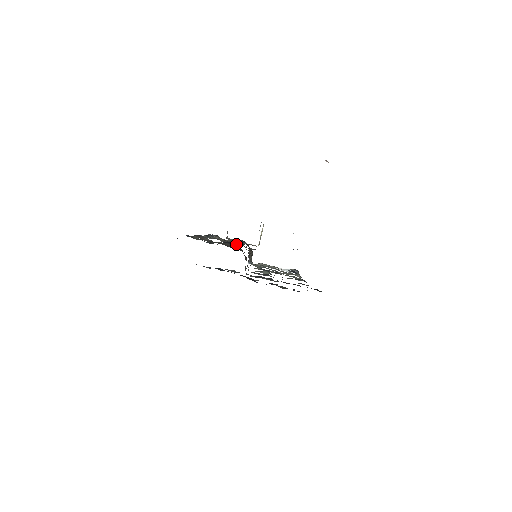
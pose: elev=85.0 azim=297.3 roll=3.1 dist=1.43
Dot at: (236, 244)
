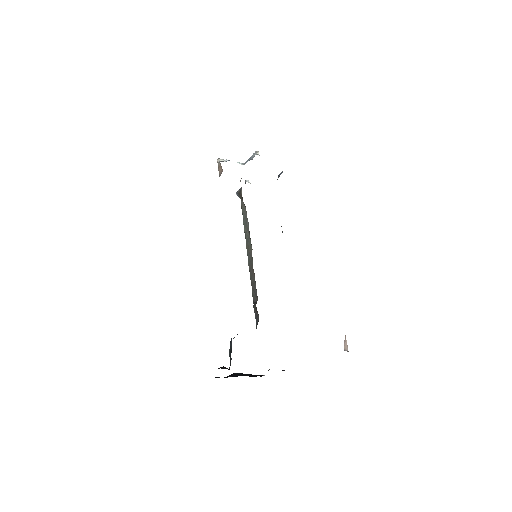
Dot at: occluded
